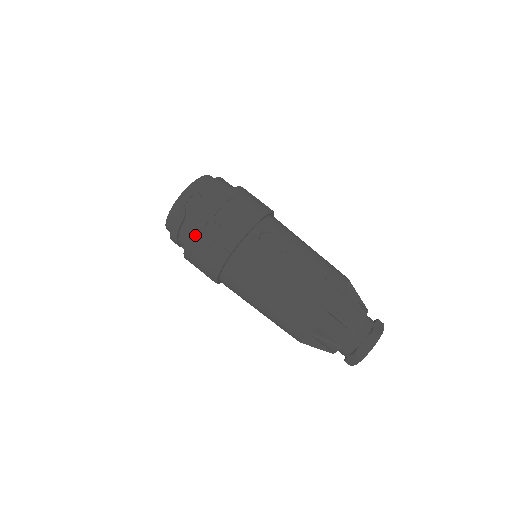
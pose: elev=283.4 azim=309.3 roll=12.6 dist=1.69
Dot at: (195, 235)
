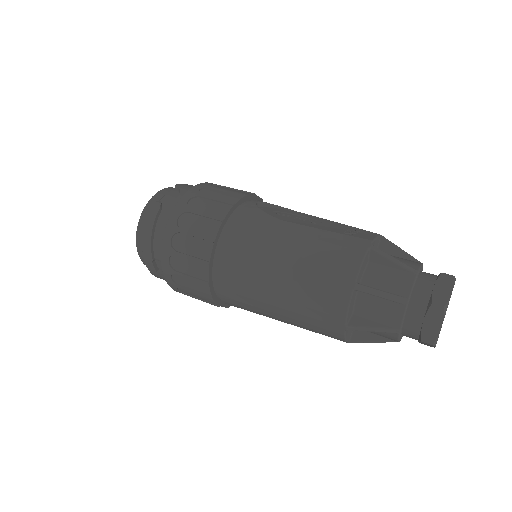
Dot at: (175, 215)
